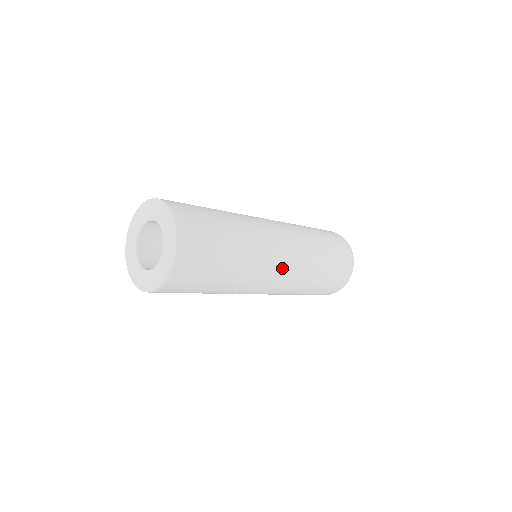
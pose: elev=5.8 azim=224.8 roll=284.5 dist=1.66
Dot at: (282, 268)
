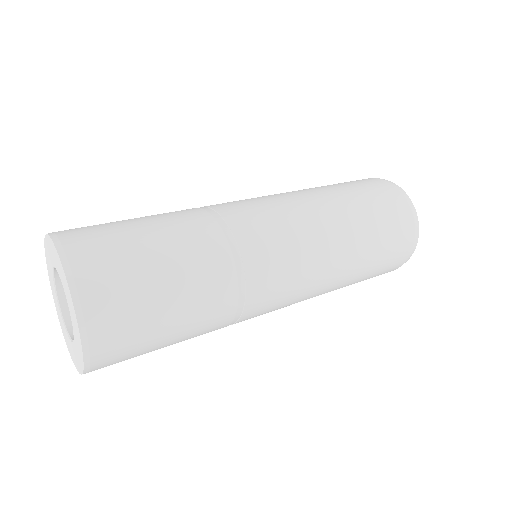
Dot at: (271, 311)
